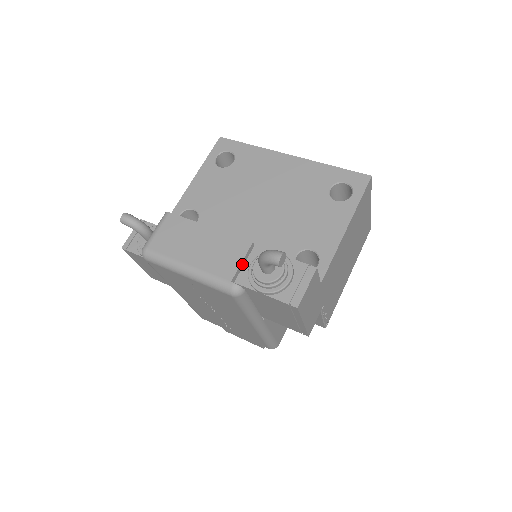
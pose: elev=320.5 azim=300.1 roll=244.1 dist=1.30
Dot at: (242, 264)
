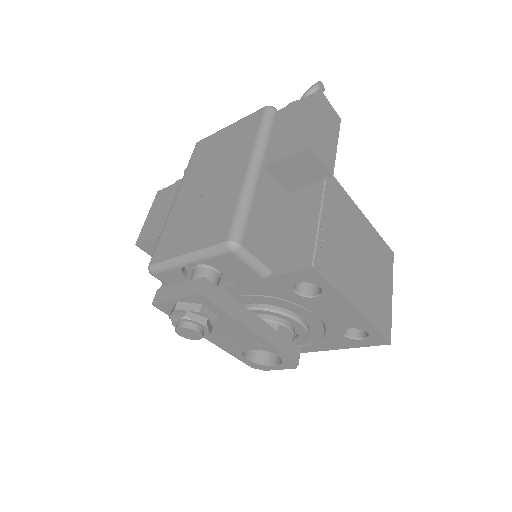
Dot at: occluded
